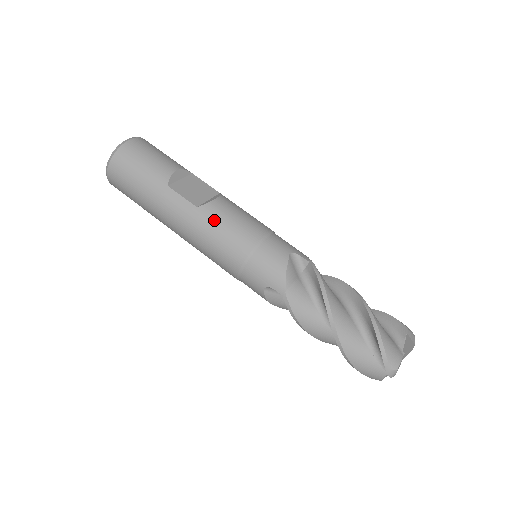
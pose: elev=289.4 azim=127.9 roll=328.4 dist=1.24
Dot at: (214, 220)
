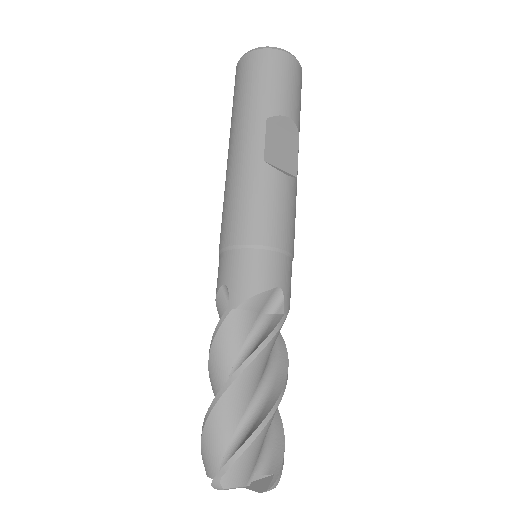
Dot at: (261, 186)
